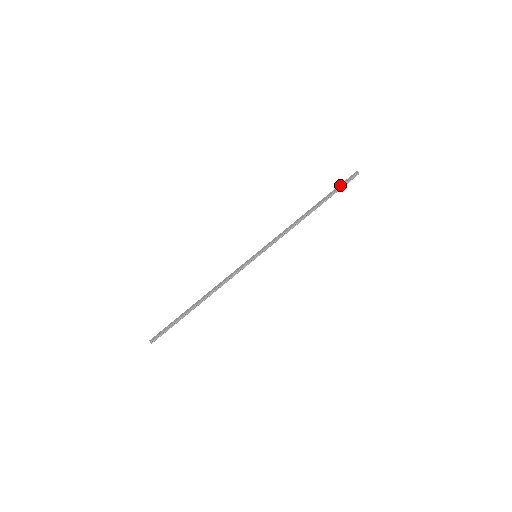
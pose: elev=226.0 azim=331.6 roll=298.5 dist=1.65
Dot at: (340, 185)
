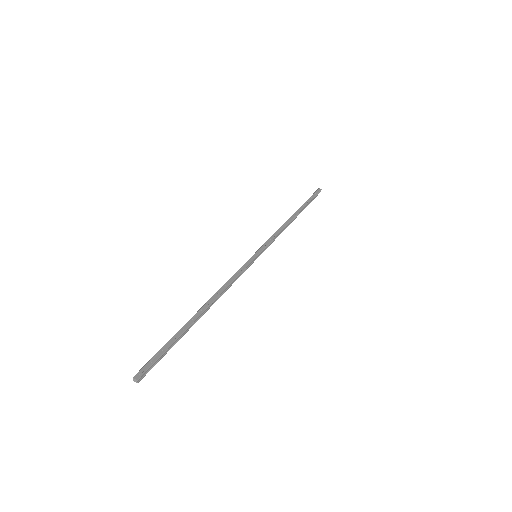
Dot at: (311, 197)
